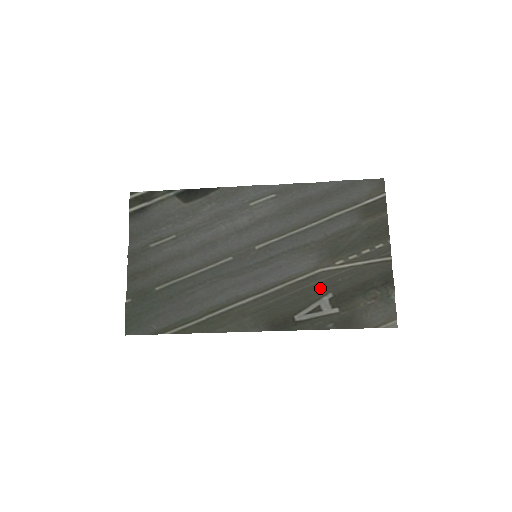
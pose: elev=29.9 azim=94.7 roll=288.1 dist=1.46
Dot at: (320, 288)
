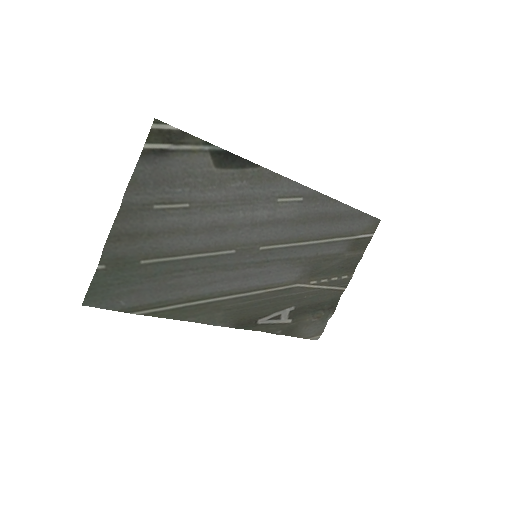
Dot at: (289, 300)
